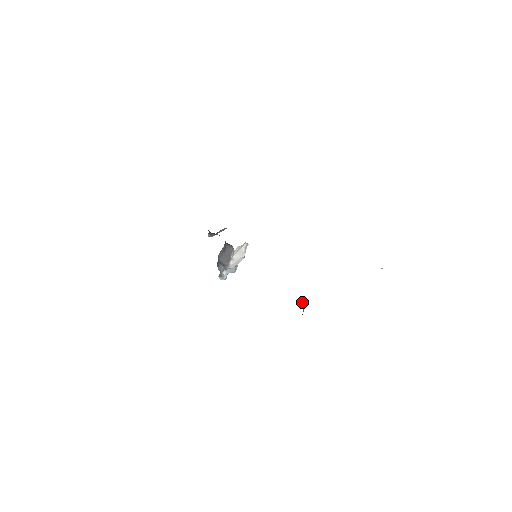
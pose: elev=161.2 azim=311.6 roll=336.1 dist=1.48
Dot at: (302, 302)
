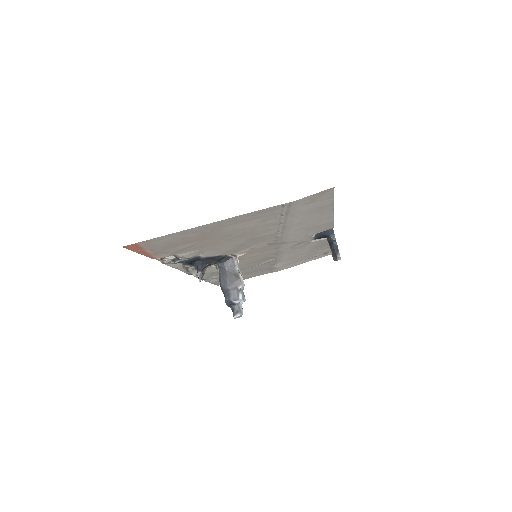
Dot at: (331, 231)
